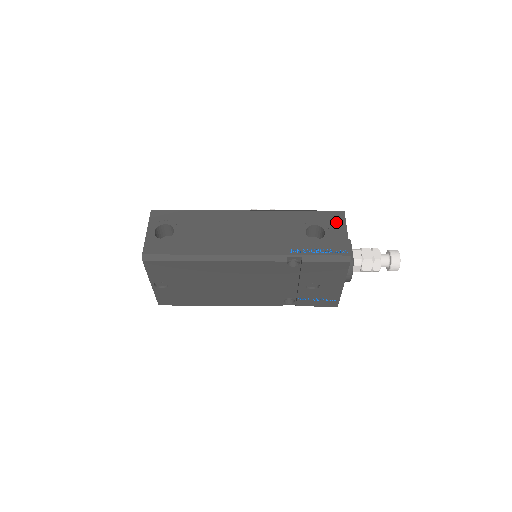
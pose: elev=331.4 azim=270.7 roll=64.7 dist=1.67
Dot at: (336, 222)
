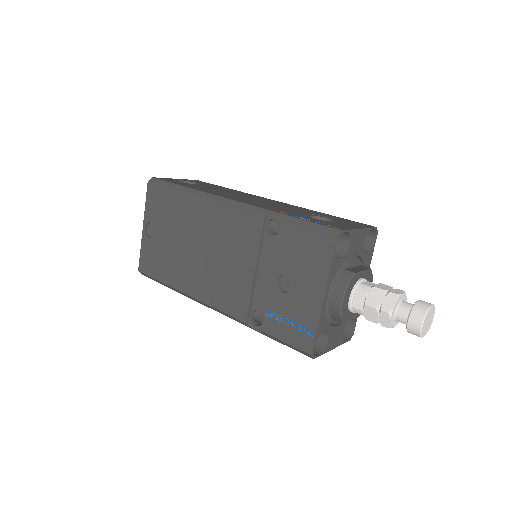
Dot at: (356, 224)
